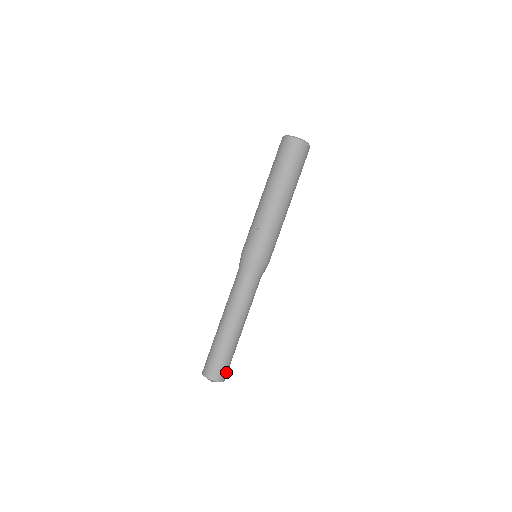
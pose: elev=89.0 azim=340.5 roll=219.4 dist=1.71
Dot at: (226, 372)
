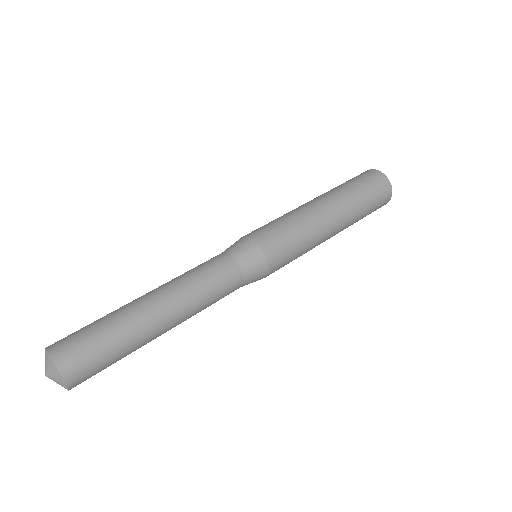
Dot at: (80, 361)
